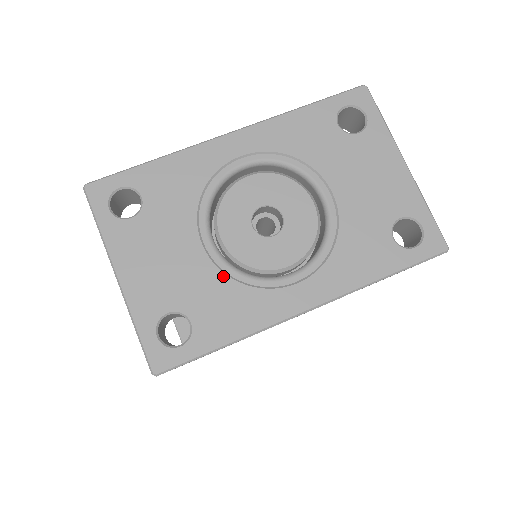
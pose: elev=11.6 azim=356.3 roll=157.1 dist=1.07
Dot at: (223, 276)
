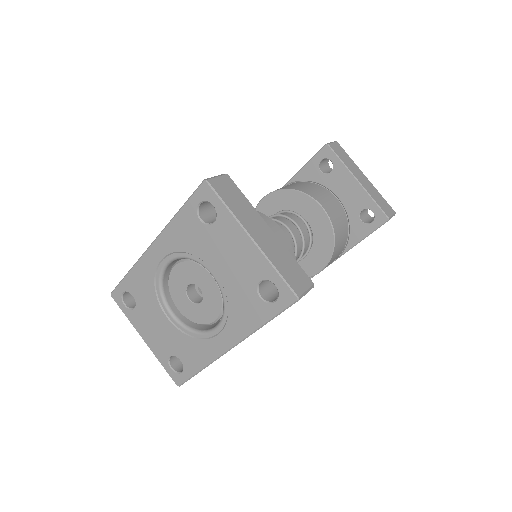
Dot at: (183, 335)
